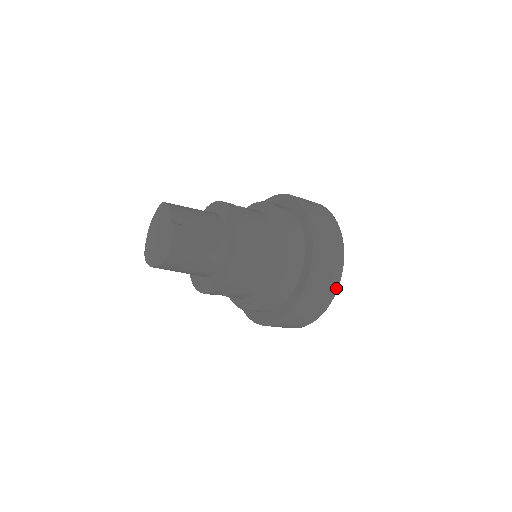
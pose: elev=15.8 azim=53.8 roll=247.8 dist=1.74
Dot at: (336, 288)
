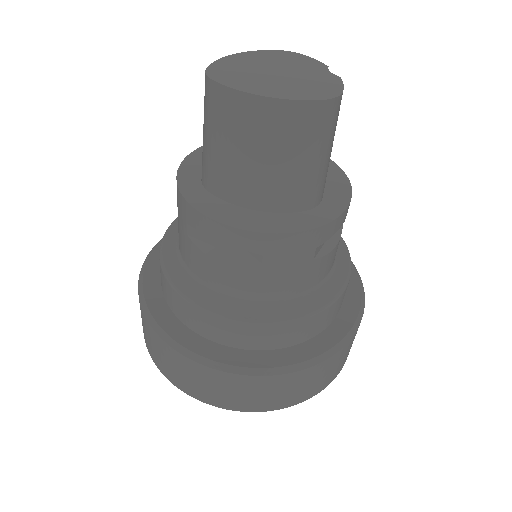
Dot at: (338, 372)
